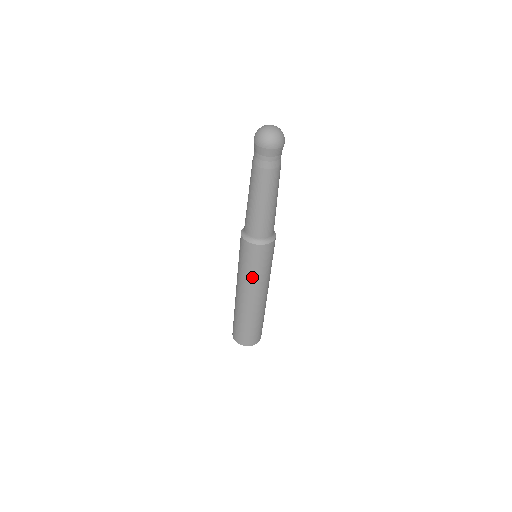
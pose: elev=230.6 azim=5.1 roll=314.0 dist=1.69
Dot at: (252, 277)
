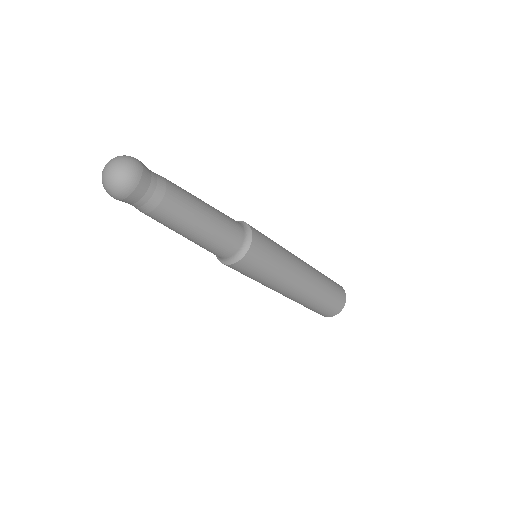
Dot at: (261, 282)
